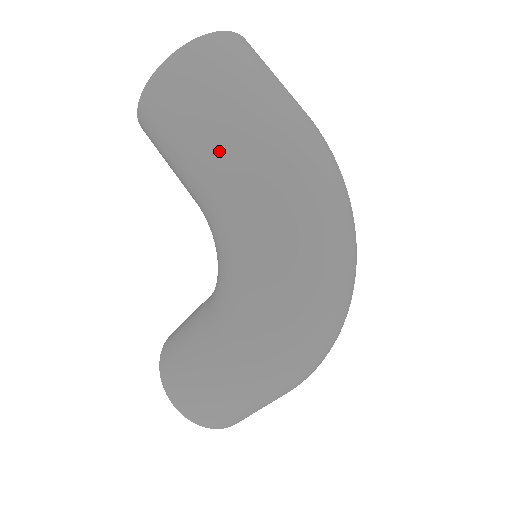
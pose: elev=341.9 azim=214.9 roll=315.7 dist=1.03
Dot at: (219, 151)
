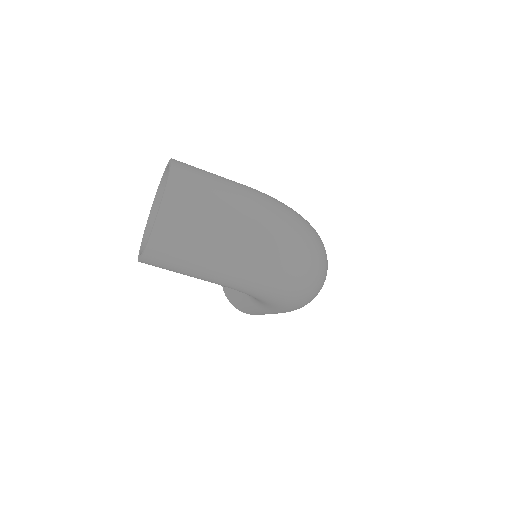
Dot at: (217, 278)
